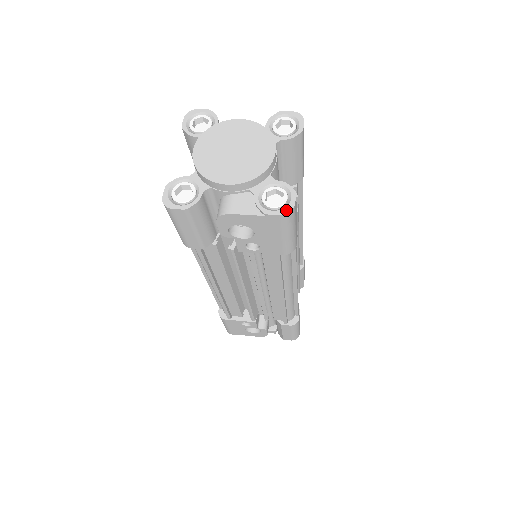
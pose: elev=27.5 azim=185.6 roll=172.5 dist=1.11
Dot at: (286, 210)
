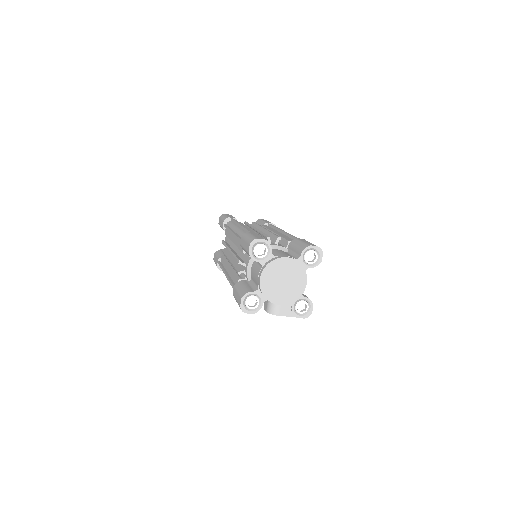
Dot at: (307, 316)
